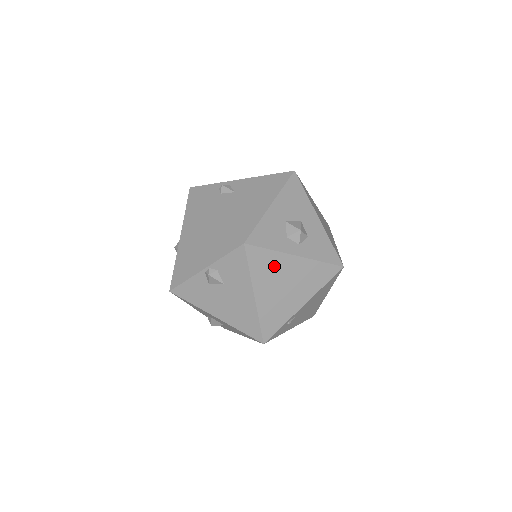
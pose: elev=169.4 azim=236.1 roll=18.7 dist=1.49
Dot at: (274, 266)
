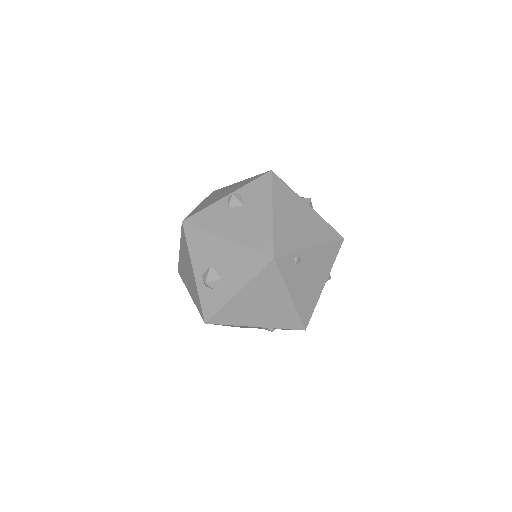
Dot at: (291, 200)
